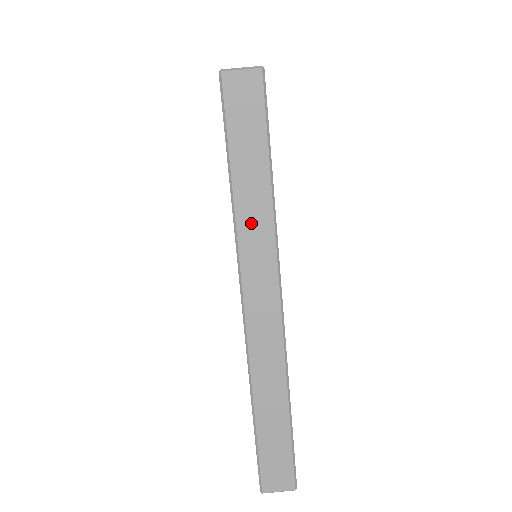
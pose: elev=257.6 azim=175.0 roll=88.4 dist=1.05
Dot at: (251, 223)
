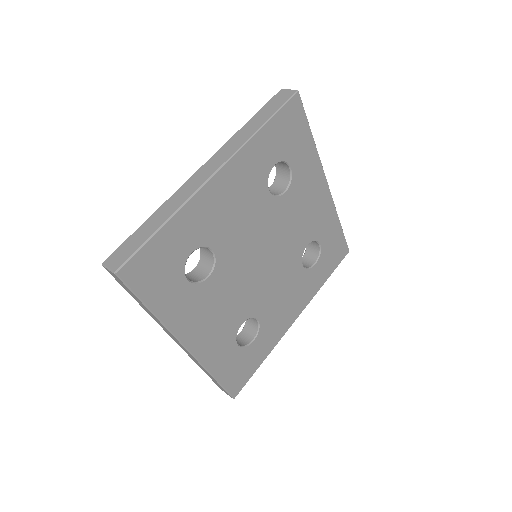
Dot at: (238, 138)
